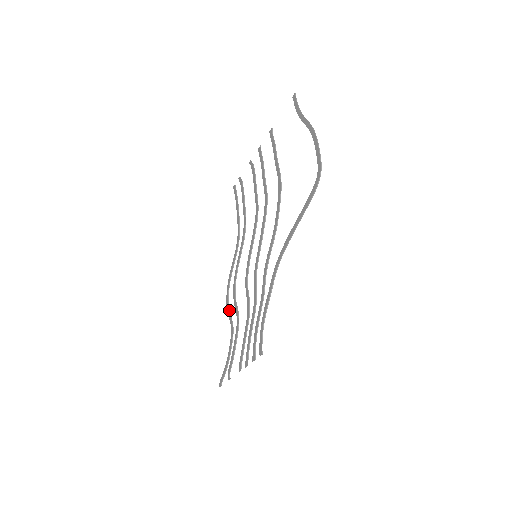
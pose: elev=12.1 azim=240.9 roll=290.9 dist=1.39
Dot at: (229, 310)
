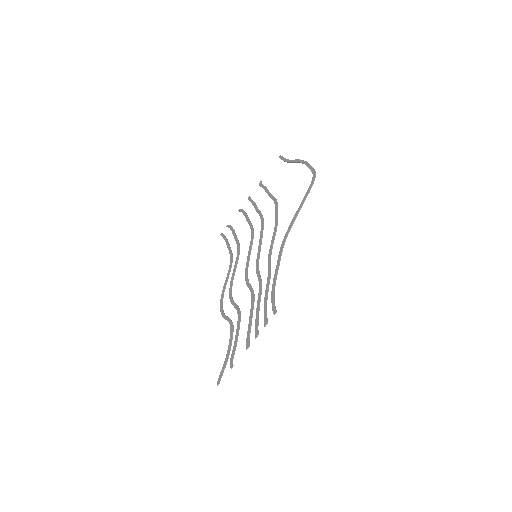
Dot at: occluded
